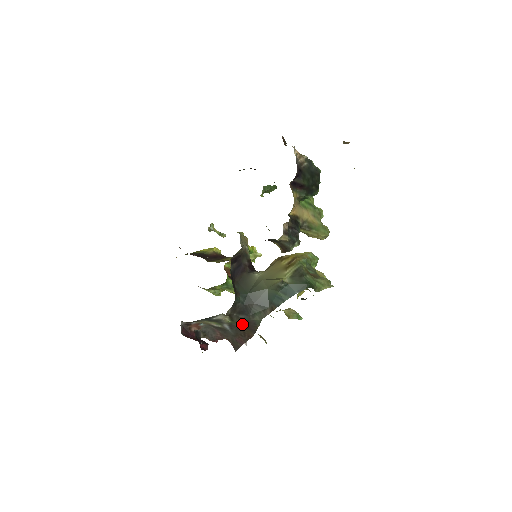
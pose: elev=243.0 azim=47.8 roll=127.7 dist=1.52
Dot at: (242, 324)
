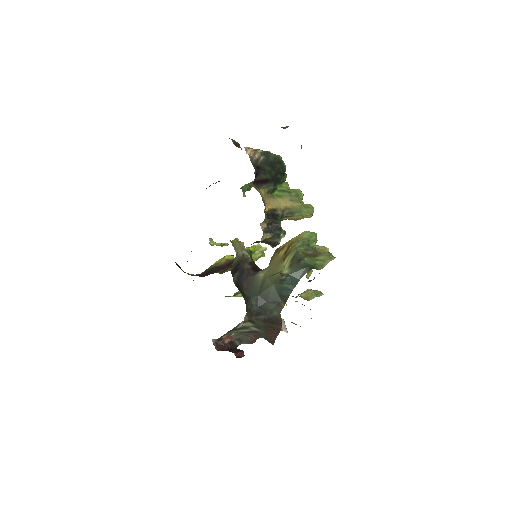
Dot at: (266, 322)
